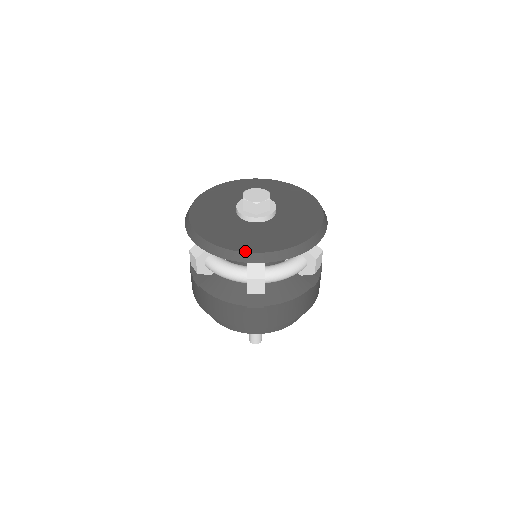
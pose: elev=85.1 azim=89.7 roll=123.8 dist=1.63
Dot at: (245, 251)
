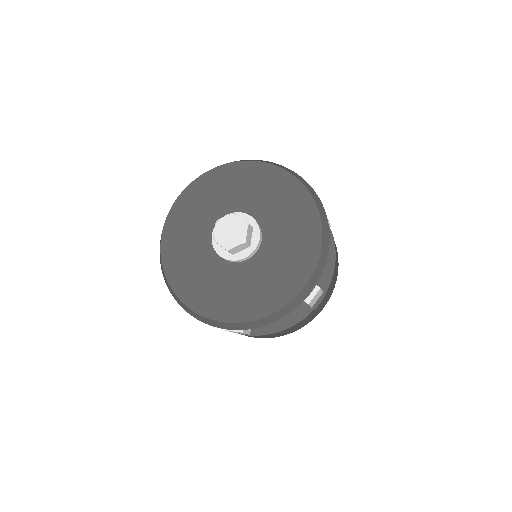
Dot at: (295, 296)
